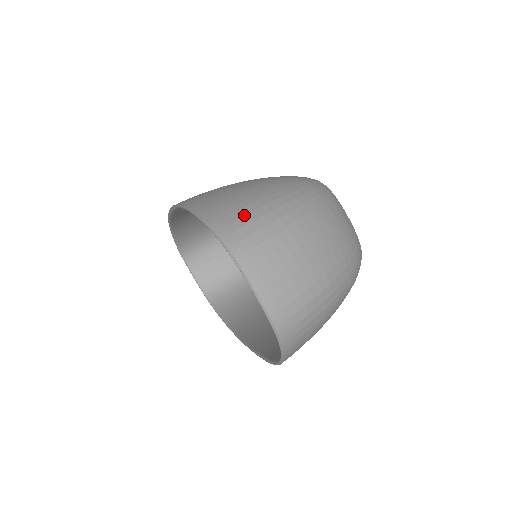
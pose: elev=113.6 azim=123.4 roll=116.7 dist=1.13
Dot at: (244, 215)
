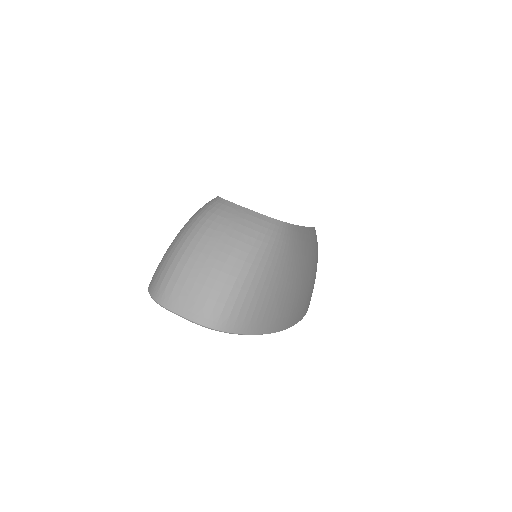
Dot at: (159, 272)
